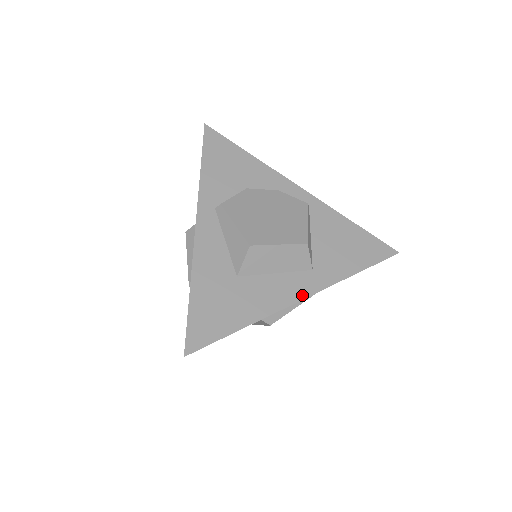
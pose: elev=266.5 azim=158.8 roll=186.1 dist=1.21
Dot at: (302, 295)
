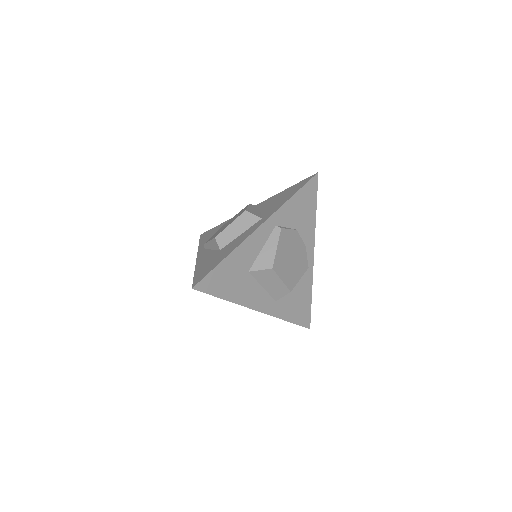
Dot at: (260, 309)
